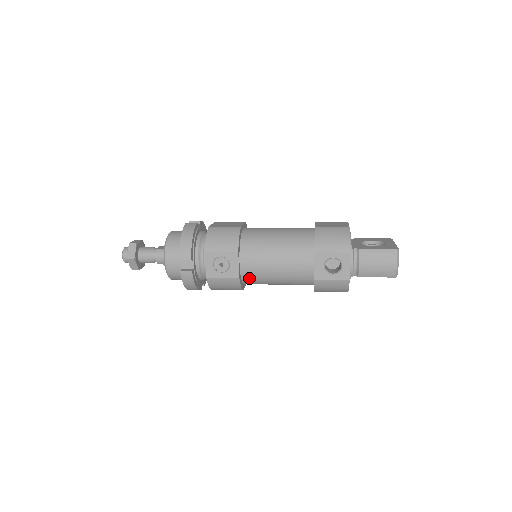
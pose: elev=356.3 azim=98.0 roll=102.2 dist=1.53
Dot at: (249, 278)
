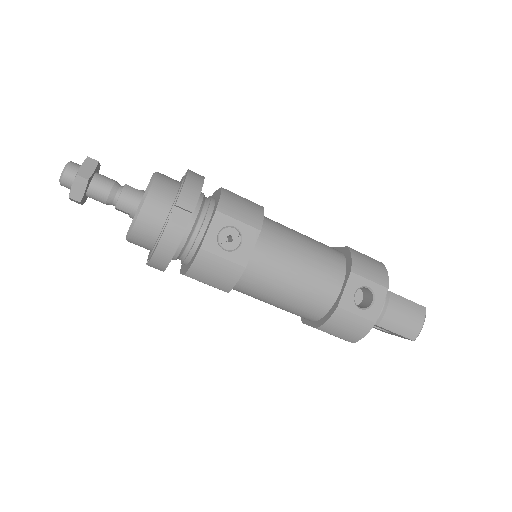
Dot at: (252, 275)
